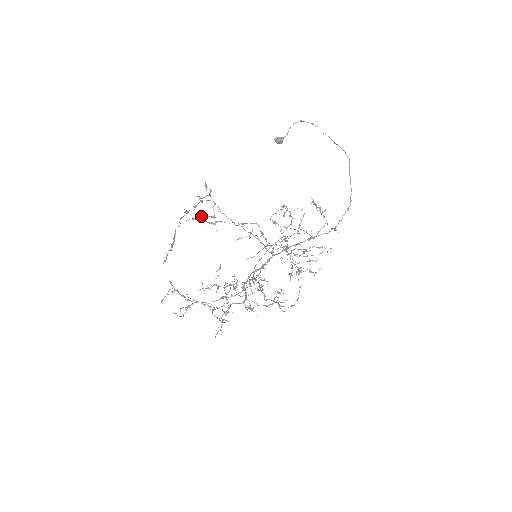
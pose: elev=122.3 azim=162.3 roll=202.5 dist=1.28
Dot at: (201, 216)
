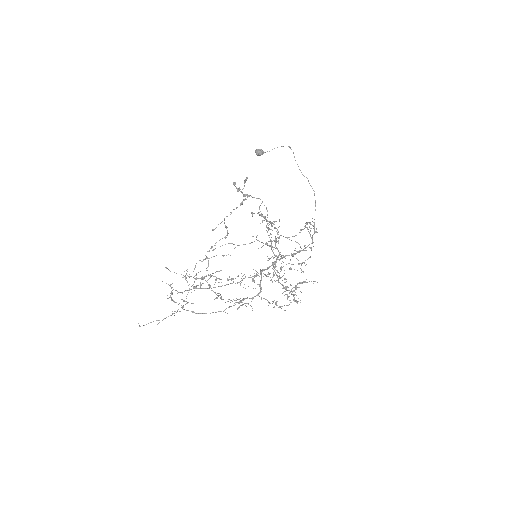
Dot at: (259, 212)
